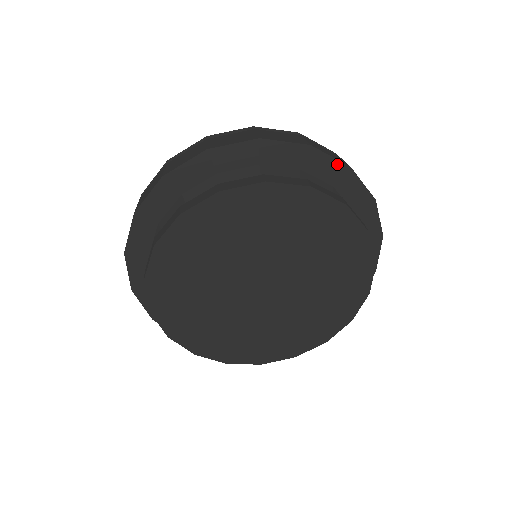
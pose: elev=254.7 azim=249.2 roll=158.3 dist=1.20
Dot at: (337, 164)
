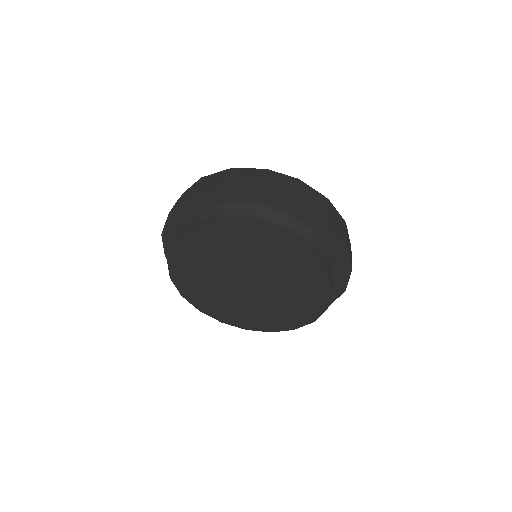
Dot at: (284, 198)
